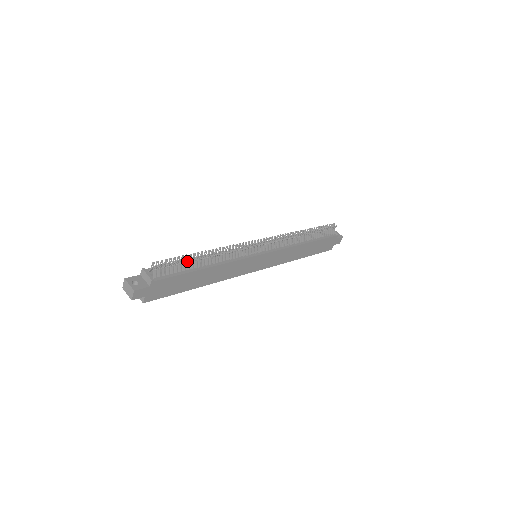
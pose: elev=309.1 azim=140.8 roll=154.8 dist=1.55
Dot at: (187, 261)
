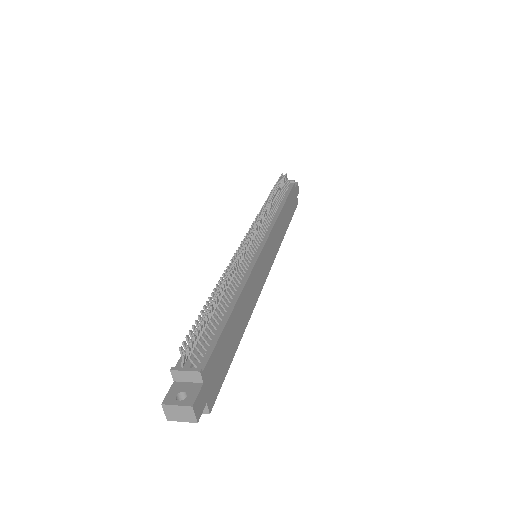
Dot at: (211, 313)
